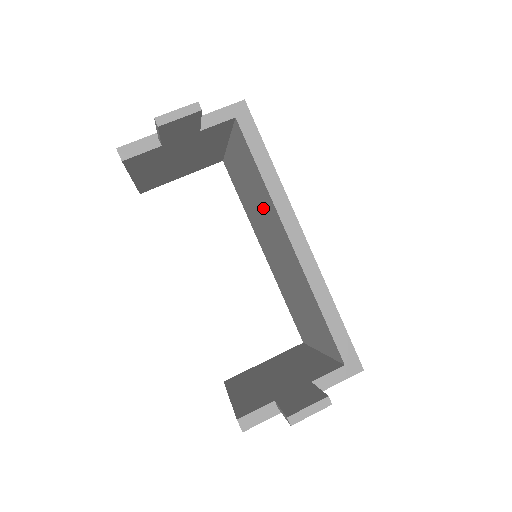
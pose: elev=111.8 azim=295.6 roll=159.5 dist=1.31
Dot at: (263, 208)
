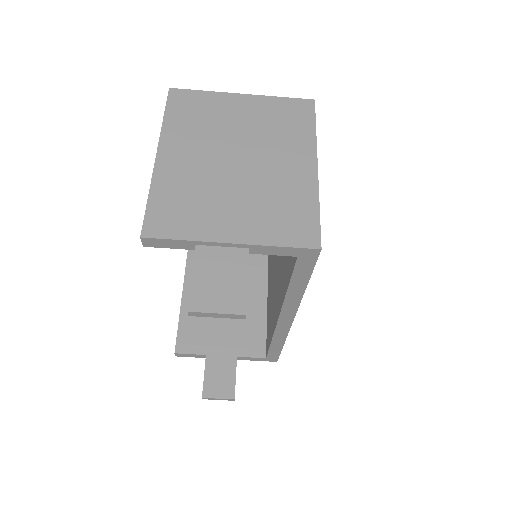
Dot at: (283, 257)
